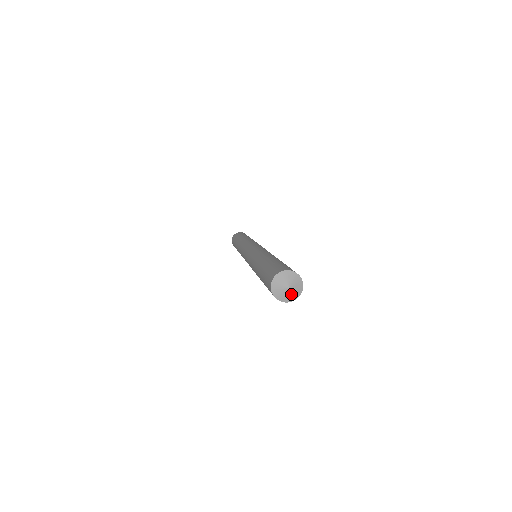
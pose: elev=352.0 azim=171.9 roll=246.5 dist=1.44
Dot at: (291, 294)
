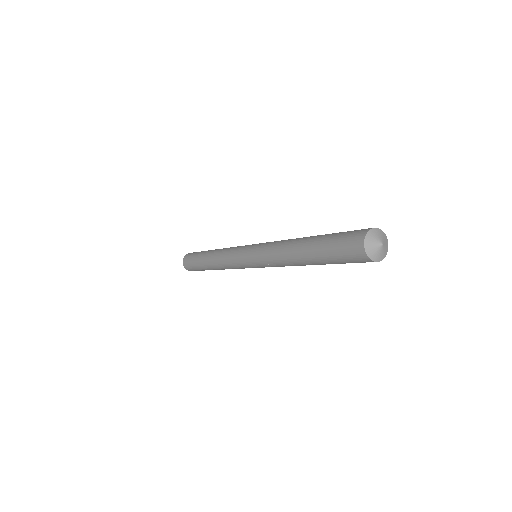
Dot at: (382, 252)
